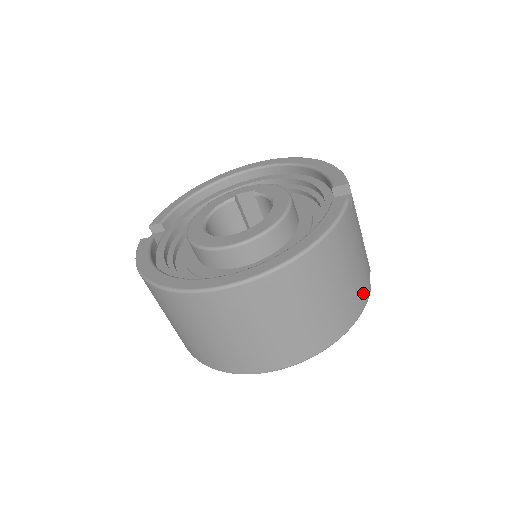
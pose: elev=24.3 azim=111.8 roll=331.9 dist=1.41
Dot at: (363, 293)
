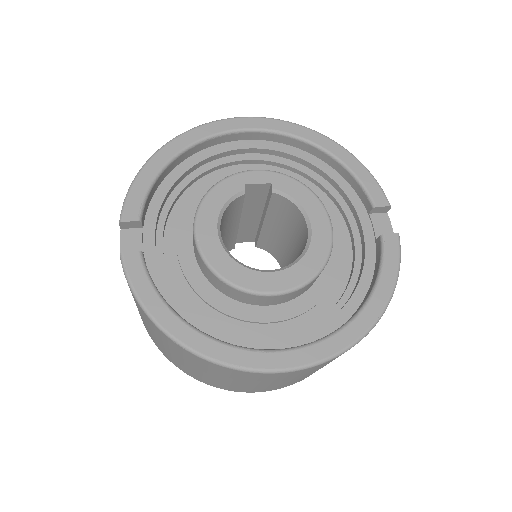
Dot at: occluded
